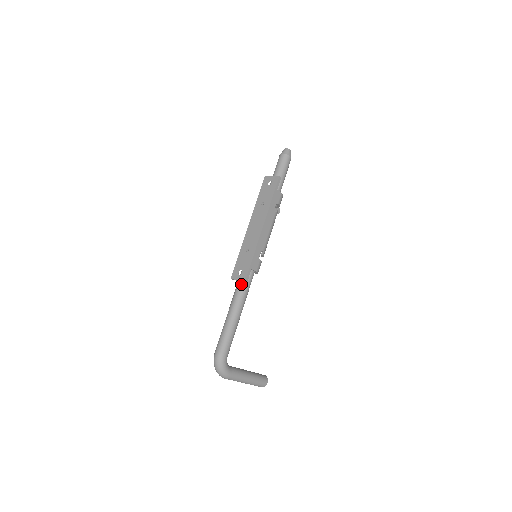
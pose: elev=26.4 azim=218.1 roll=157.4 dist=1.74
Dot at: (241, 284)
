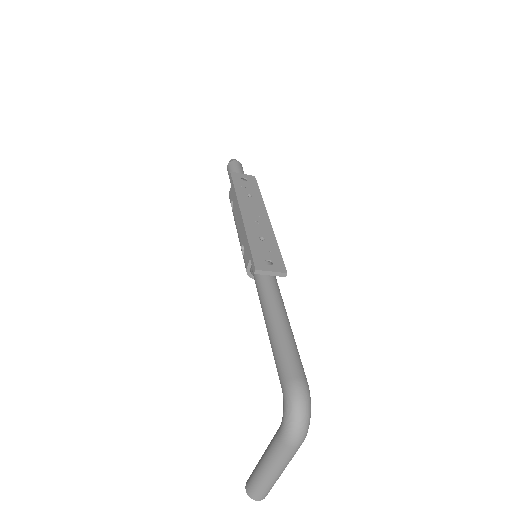
Dot at: (274, 279)
